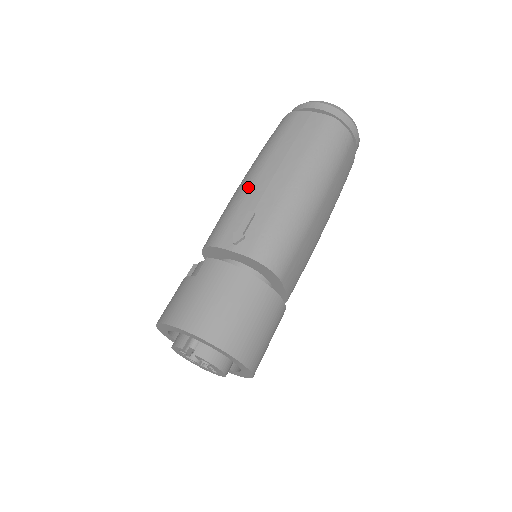
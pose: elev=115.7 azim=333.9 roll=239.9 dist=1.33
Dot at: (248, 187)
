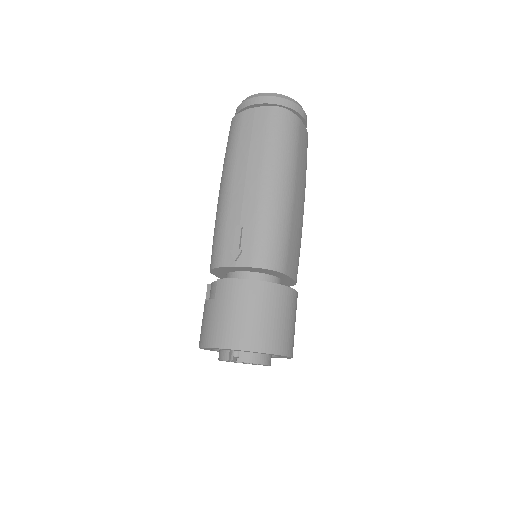
Dot at: (227, 203)
